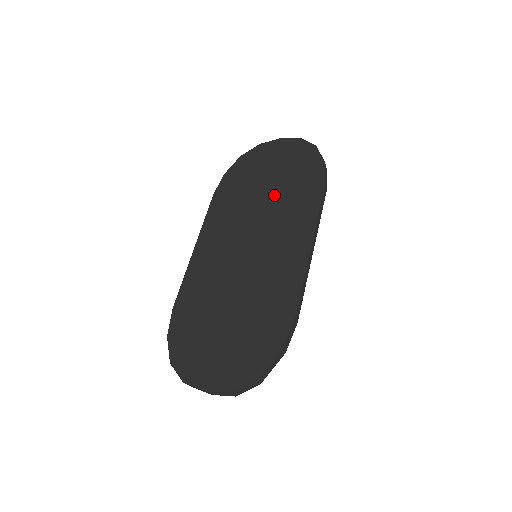
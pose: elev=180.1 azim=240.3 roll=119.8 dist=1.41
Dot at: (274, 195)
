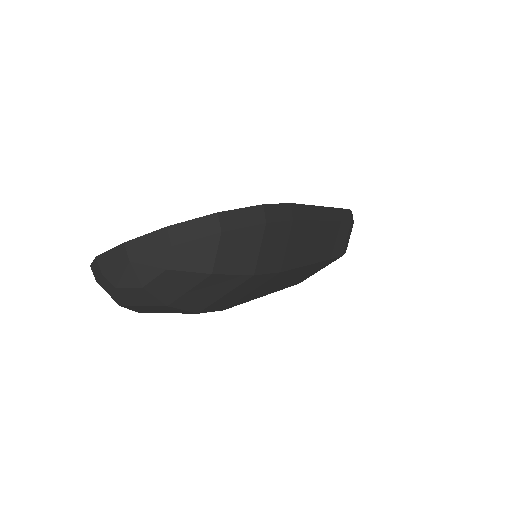
Dot at: occluded
